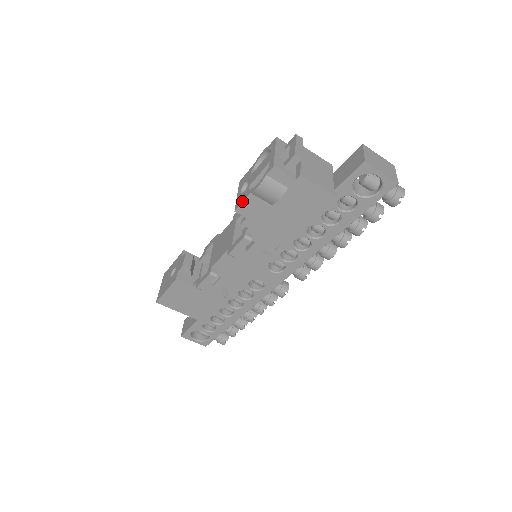
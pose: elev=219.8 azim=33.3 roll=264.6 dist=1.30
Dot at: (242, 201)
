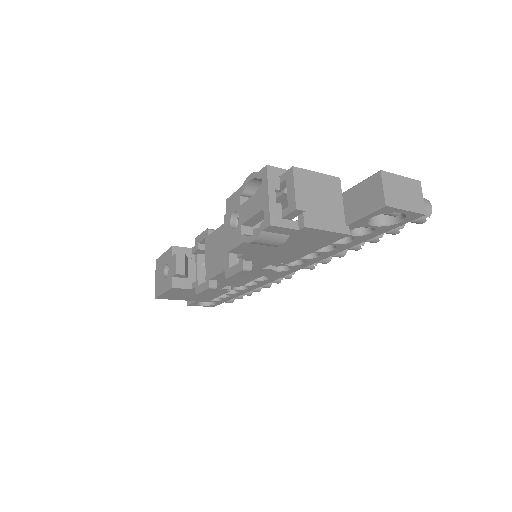
Dot at: (235, 245)
